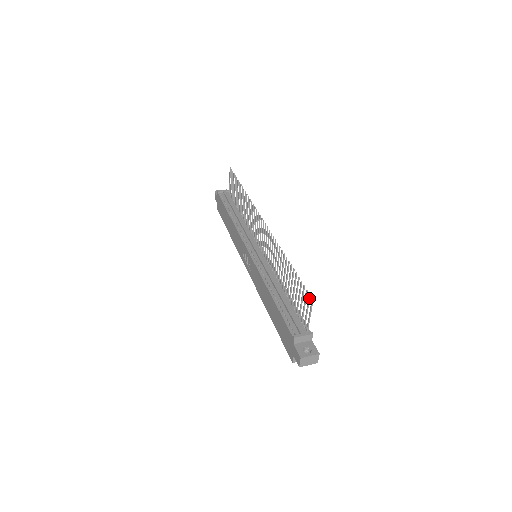
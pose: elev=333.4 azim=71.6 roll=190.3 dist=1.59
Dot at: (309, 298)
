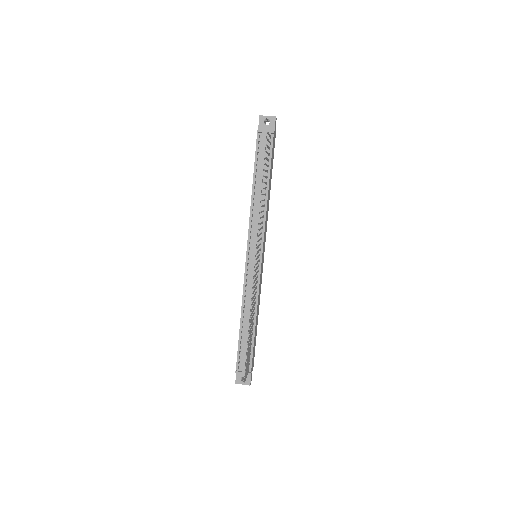
Dot at: (245, 376)
